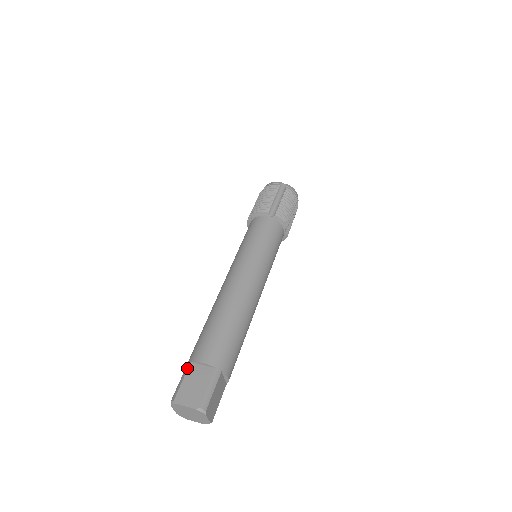
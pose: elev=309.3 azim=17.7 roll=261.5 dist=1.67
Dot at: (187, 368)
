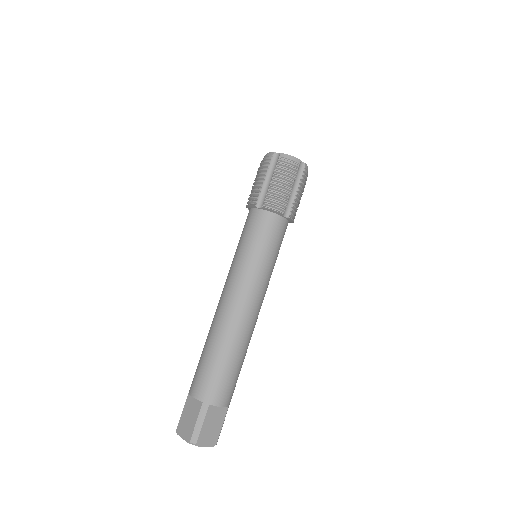
Dot at: occluded
